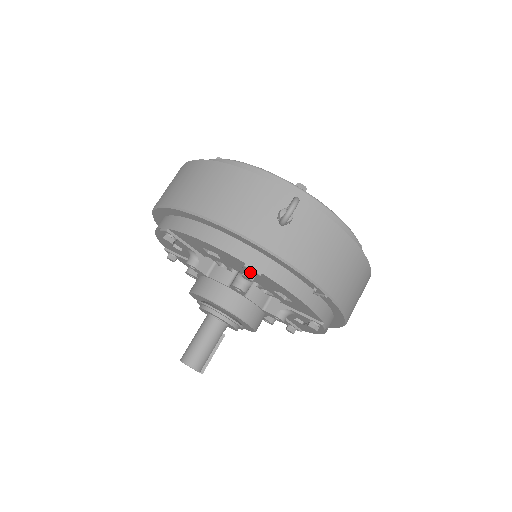
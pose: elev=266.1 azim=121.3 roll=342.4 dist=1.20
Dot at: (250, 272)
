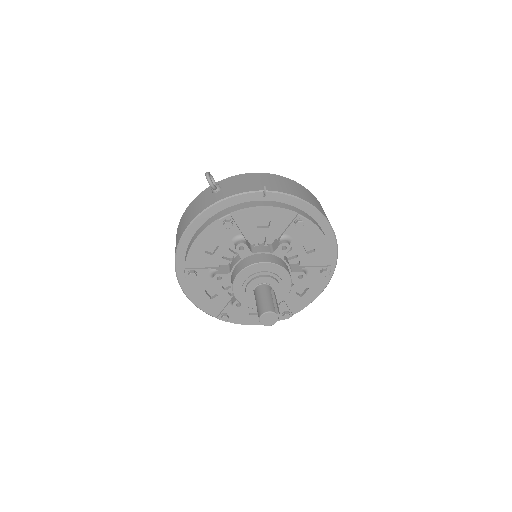
Dot at: (225, 220)
